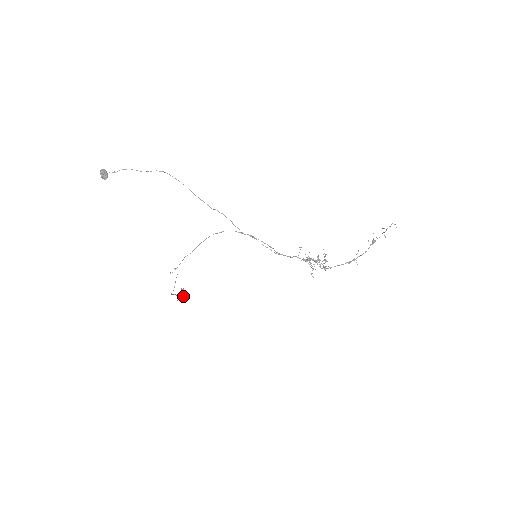
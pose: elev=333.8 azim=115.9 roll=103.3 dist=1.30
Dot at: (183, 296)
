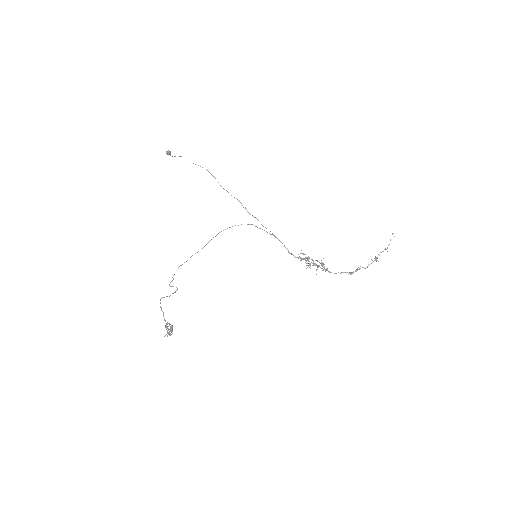
Dot at: (169, 331)
